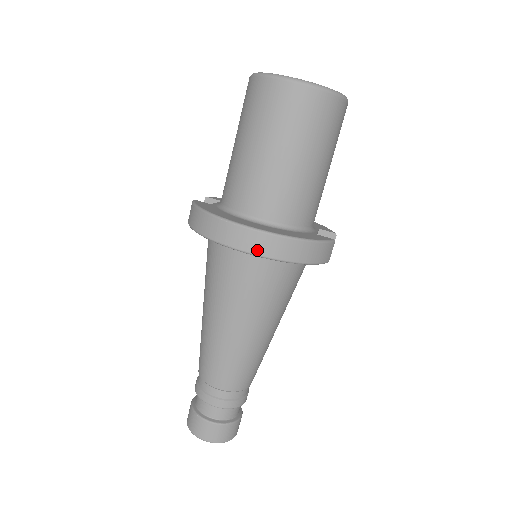
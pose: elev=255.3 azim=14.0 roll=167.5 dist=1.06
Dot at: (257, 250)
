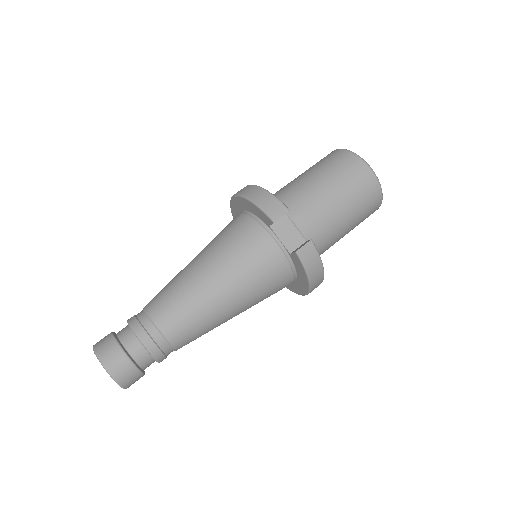
Dot at: occluded
